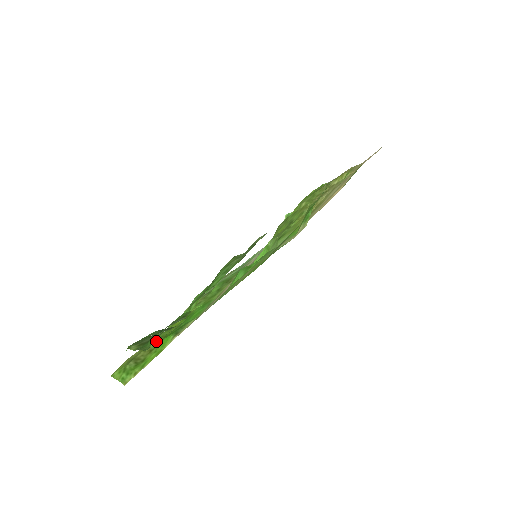
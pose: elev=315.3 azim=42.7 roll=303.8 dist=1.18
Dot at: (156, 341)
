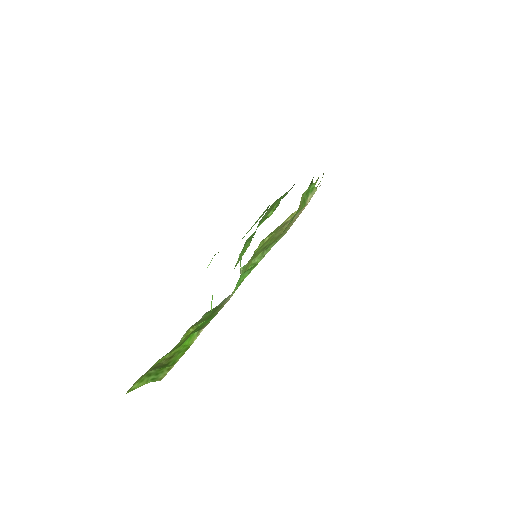
Dot at: (170, 352)
